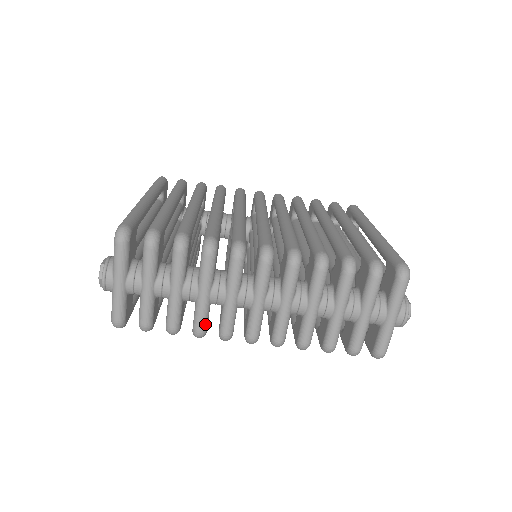
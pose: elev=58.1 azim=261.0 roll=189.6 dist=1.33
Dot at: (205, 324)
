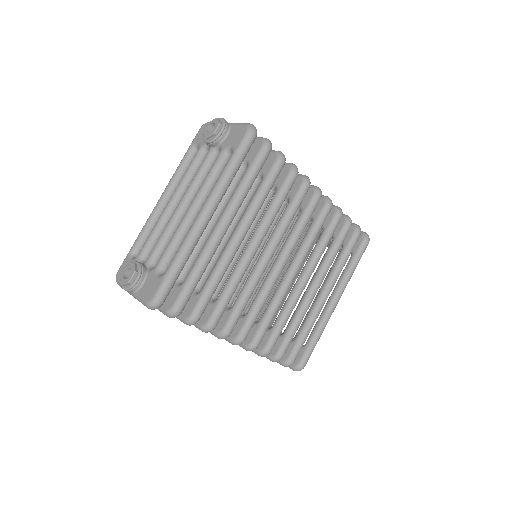
Dot at: occluded
